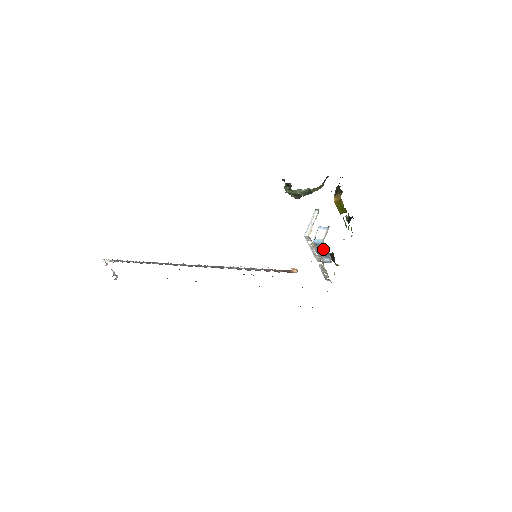
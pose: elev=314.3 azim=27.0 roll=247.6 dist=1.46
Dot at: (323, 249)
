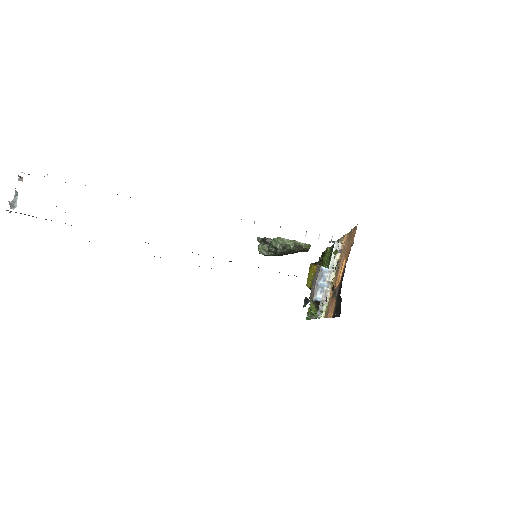
Dot at: occluded
